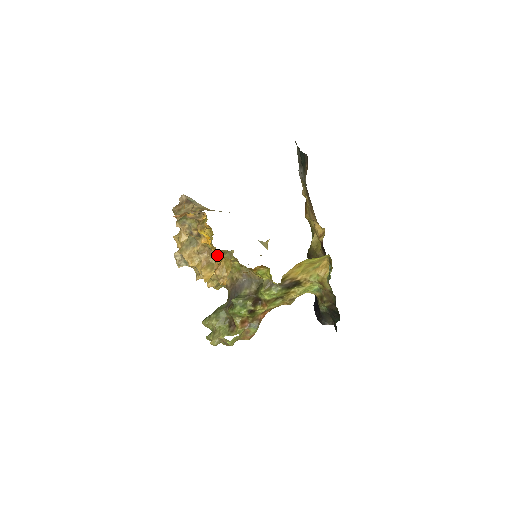
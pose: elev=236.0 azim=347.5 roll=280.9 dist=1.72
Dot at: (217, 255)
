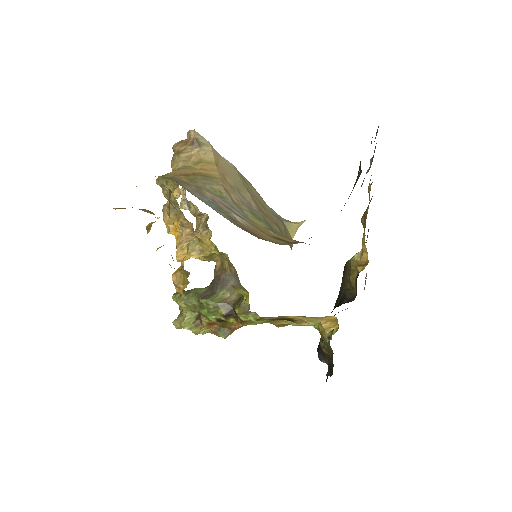
Dot at: occluded
